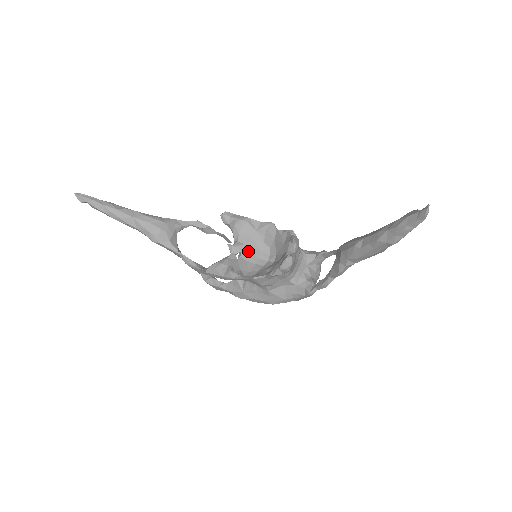
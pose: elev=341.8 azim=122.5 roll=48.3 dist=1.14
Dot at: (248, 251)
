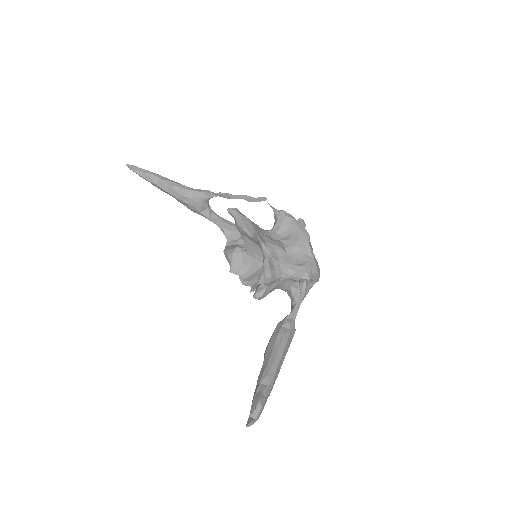
Dot at: (250, 249)
